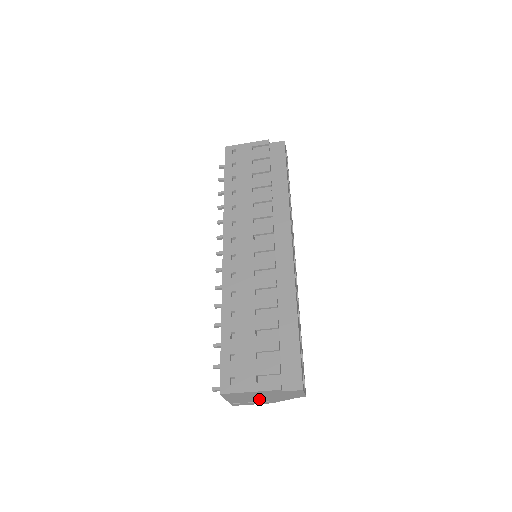
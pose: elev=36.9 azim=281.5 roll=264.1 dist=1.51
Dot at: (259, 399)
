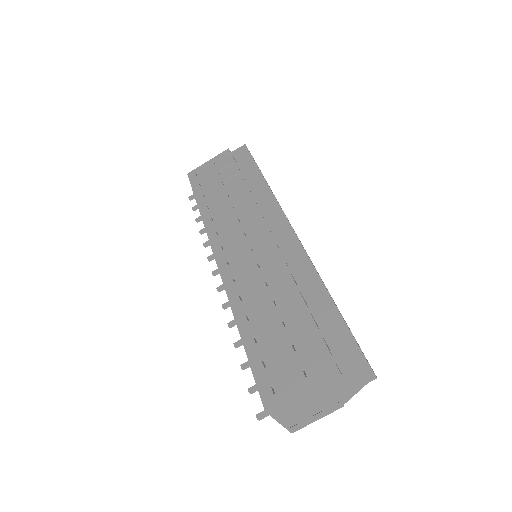
Dot at: (320, 405)
